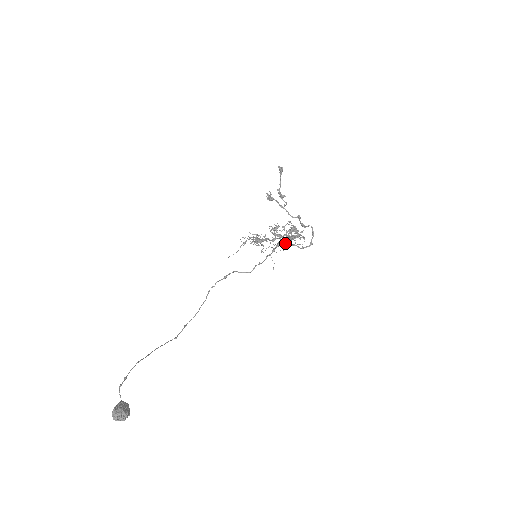
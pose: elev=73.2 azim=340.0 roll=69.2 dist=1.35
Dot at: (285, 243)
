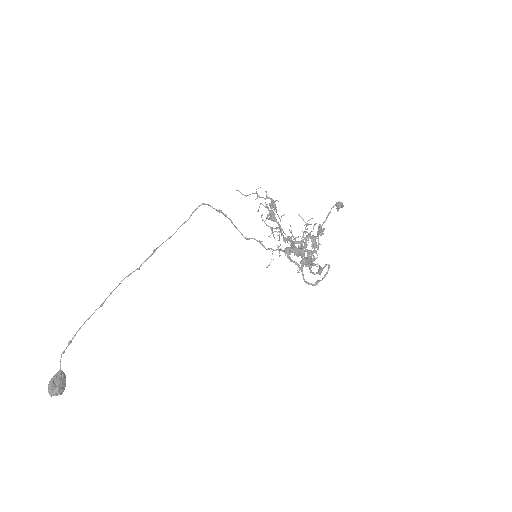
Dot at: (293, 261)
